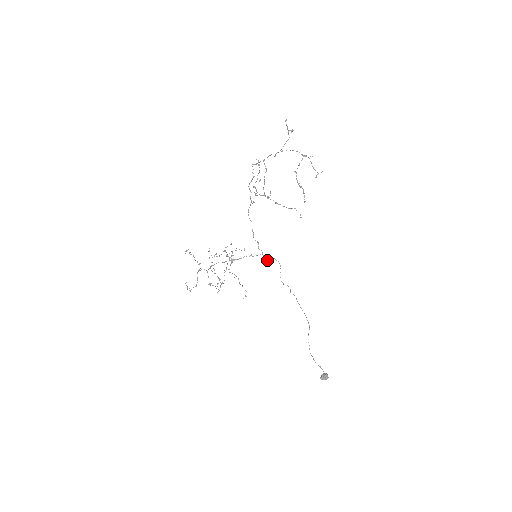
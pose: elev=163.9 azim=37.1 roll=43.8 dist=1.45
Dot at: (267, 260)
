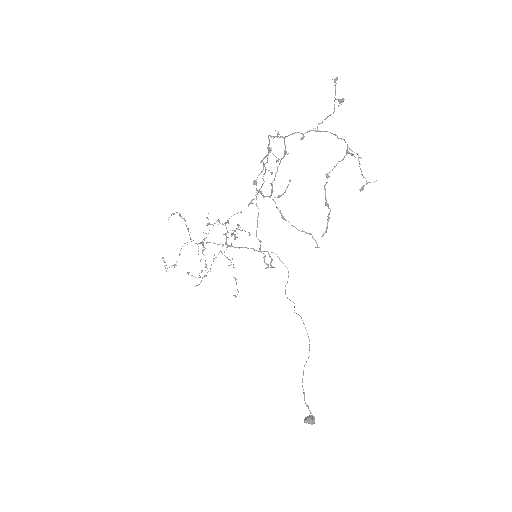
Dot at: occluded
